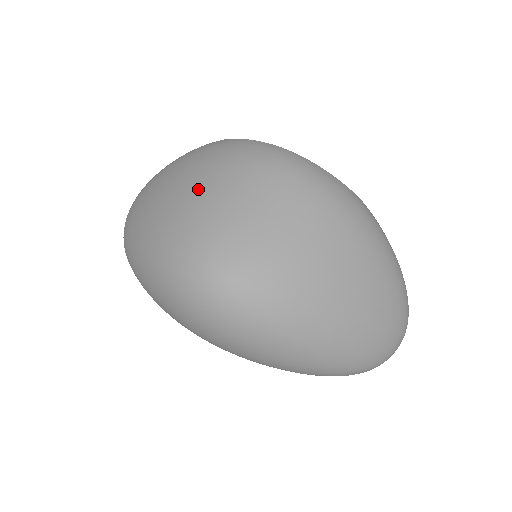
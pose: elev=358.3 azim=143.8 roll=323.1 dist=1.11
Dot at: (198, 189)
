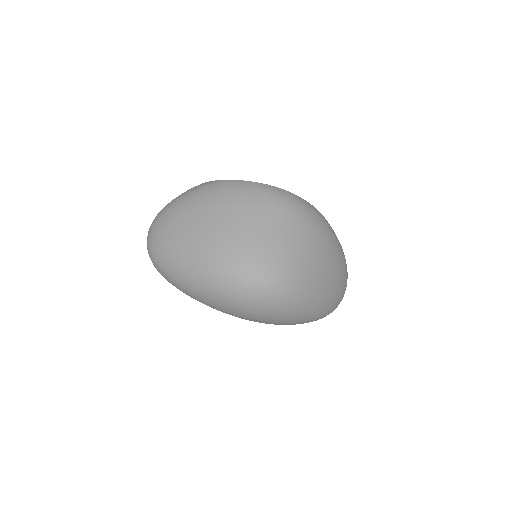
Dot at: (233, 223)
